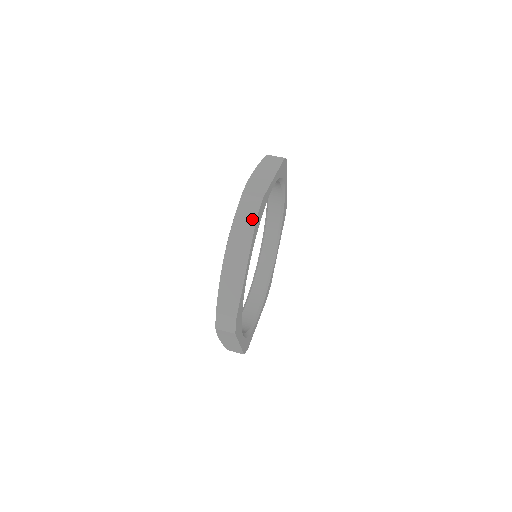
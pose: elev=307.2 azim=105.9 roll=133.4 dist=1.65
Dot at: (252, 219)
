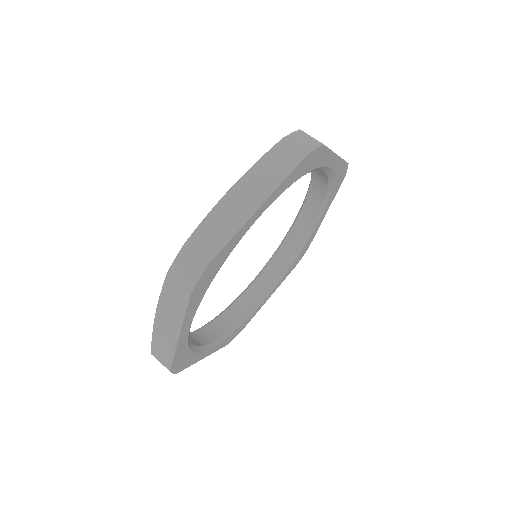
Dot at: (186, 291)
